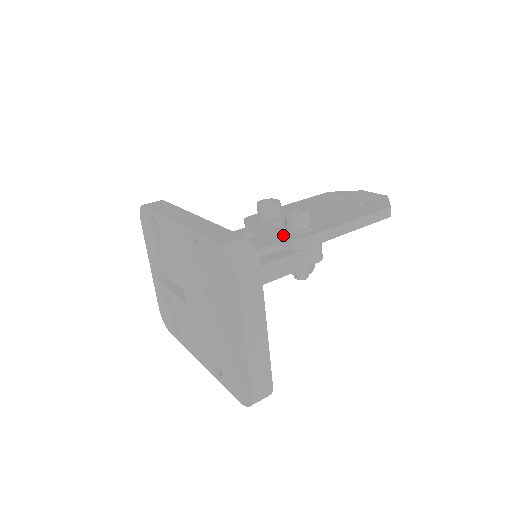
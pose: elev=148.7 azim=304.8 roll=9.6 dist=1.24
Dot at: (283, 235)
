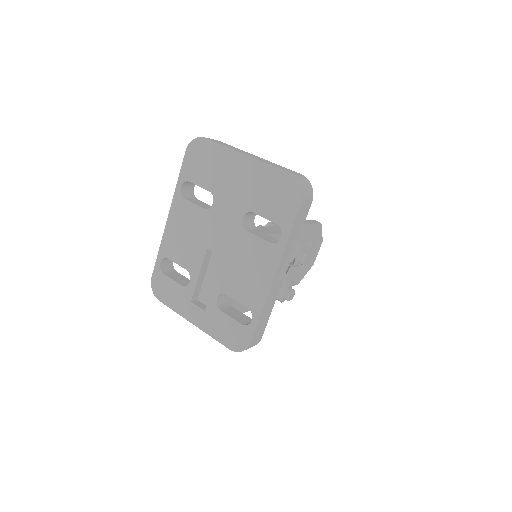
Dot at: occluded
